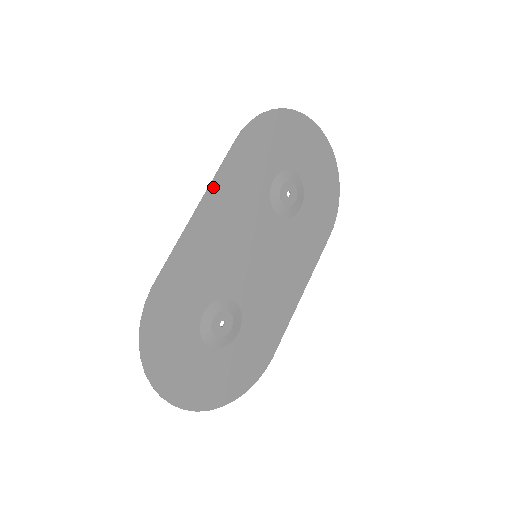
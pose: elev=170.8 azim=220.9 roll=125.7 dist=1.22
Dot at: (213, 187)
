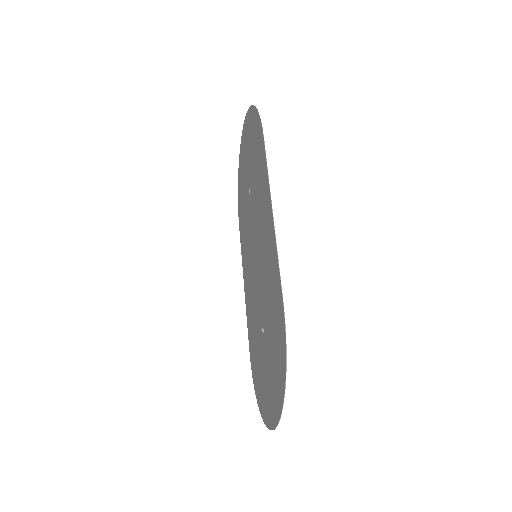
Dot at: (268, 189)
